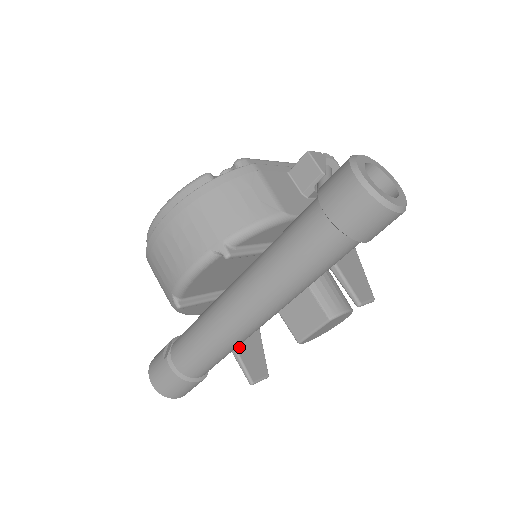
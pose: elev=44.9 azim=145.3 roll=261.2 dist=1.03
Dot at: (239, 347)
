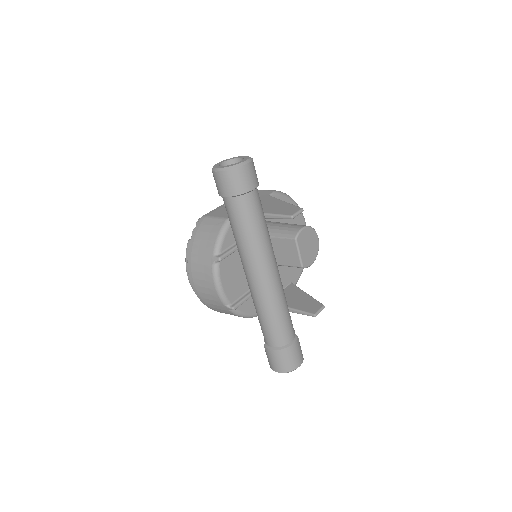
Dot at: (295, 307)
